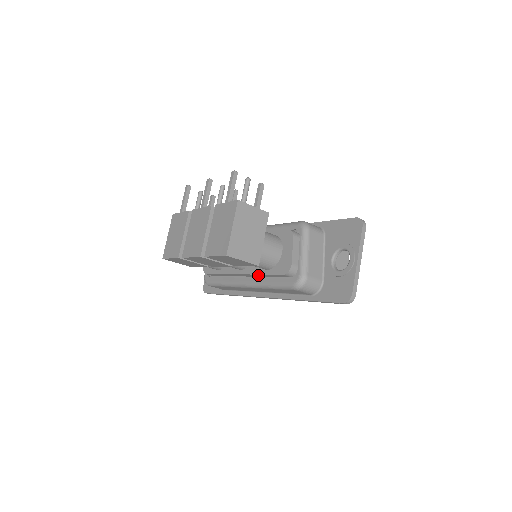
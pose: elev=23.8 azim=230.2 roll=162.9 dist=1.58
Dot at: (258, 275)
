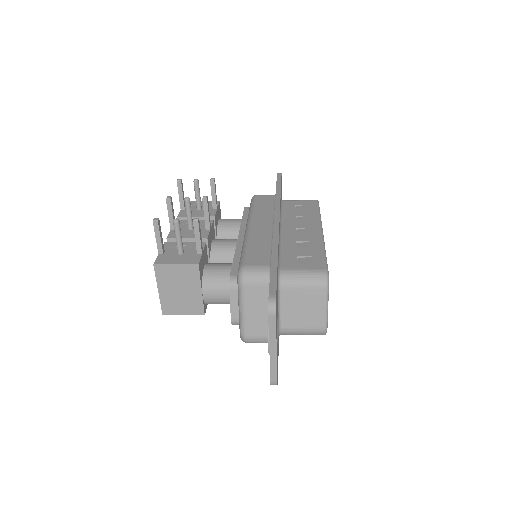
Dot at: occluded
